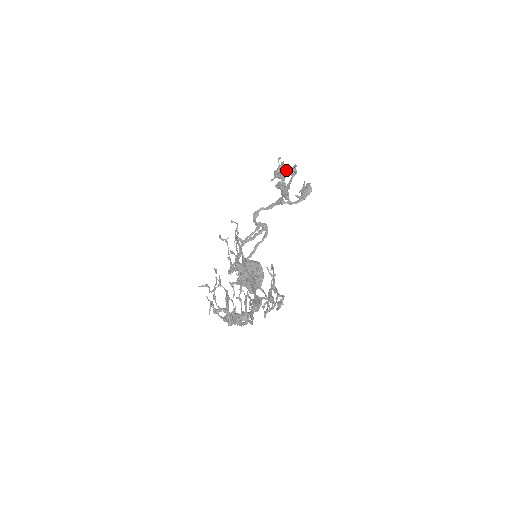
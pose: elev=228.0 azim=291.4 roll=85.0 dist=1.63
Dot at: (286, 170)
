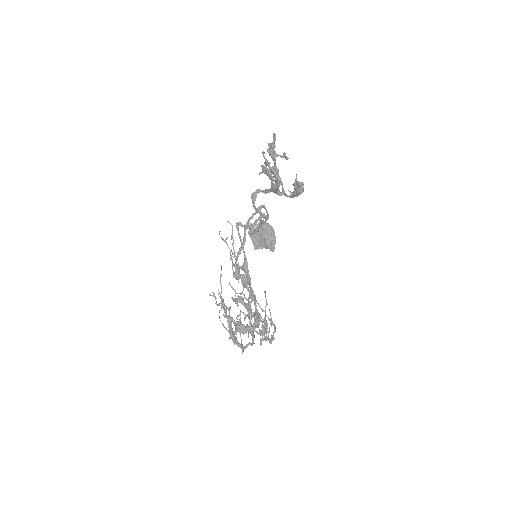
Dot at: (276, 154)
